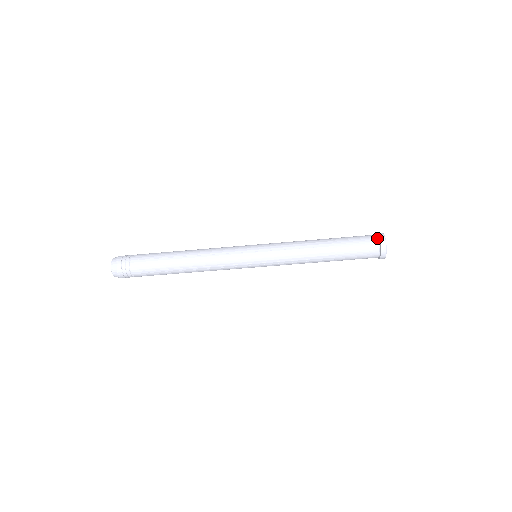
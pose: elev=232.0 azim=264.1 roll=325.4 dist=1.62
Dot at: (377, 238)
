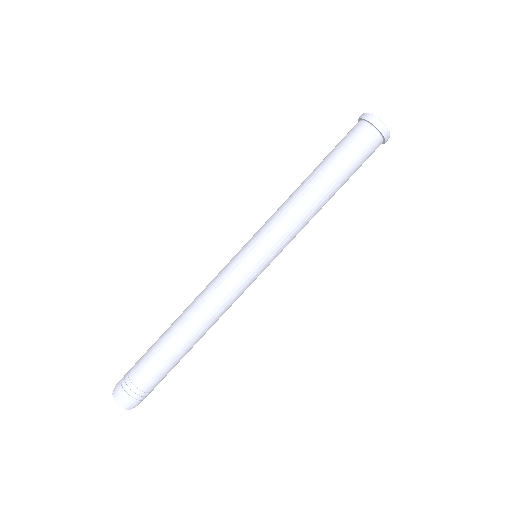
Dot at: (363, 122)
